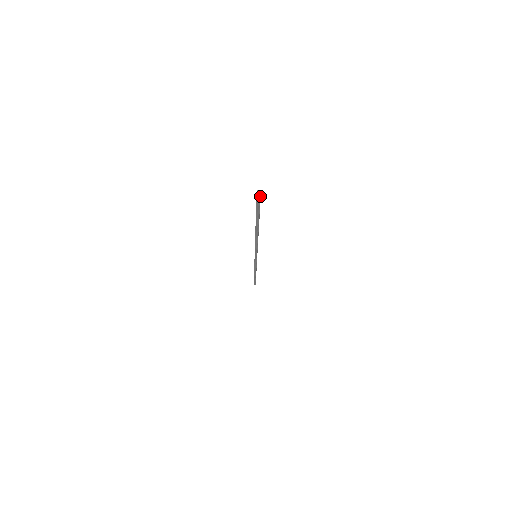
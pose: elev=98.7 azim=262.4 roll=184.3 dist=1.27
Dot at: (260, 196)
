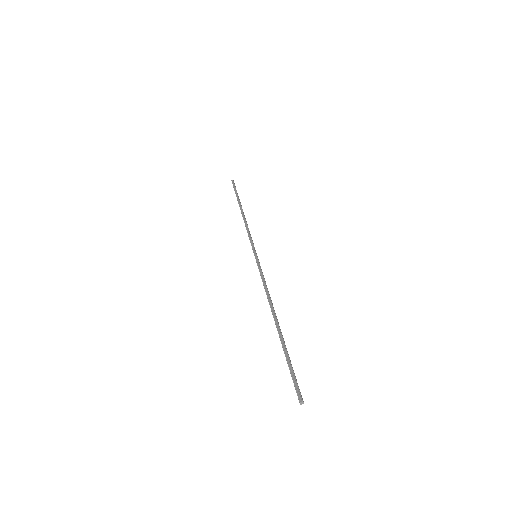
Dot at: (302, 399)
